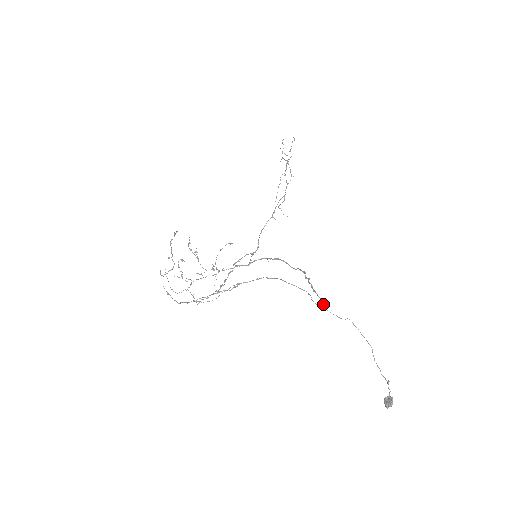
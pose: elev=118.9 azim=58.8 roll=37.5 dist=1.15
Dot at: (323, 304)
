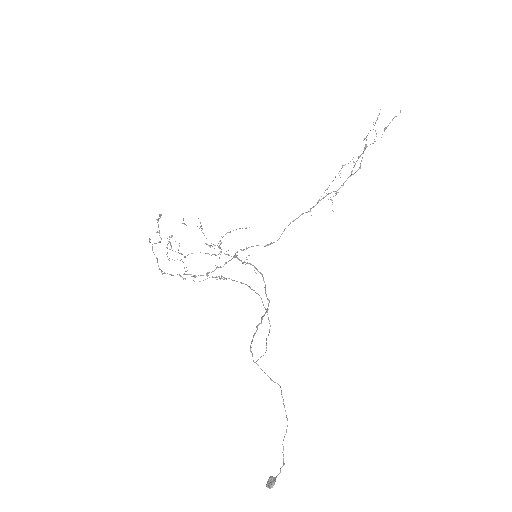
Dot at: (253, 360)
